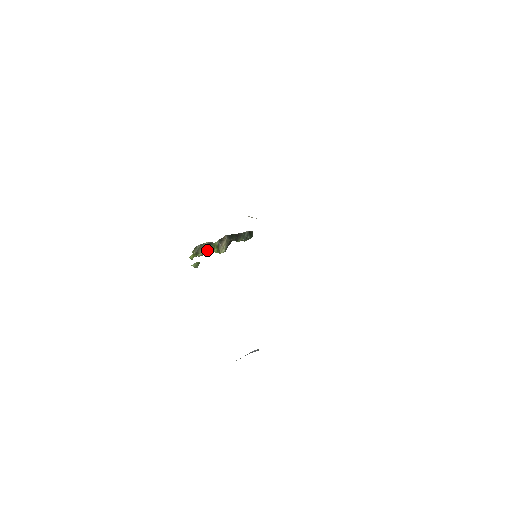
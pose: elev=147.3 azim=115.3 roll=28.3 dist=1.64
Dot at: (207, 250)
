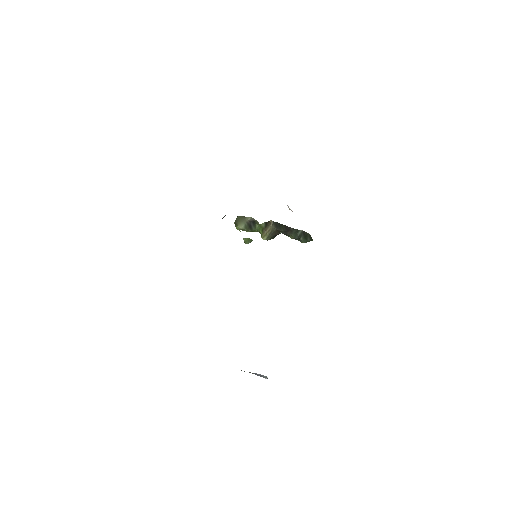
Dot at: (249, 227)
